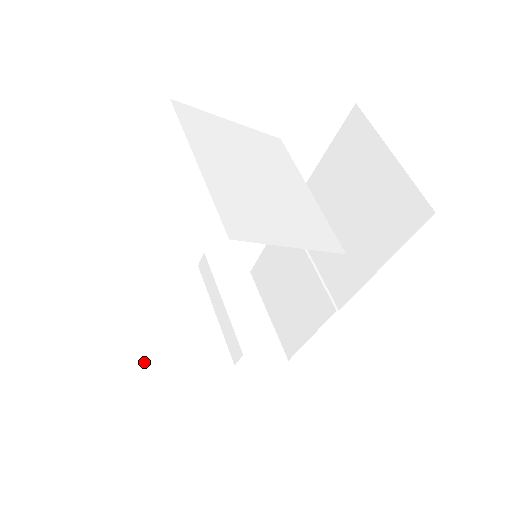
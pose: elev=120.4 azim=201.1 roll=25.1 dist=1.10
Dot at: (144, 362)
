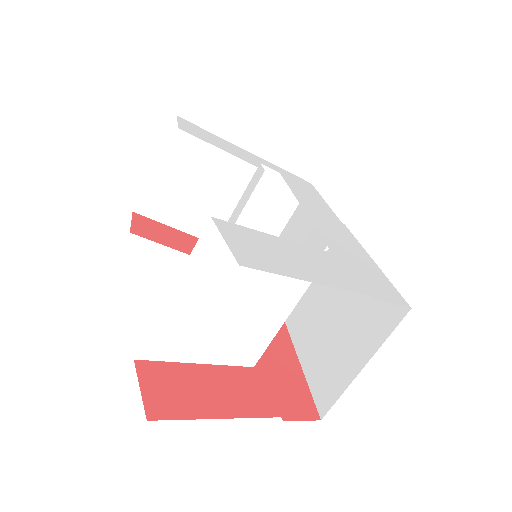
Dot at: (161, 193)
